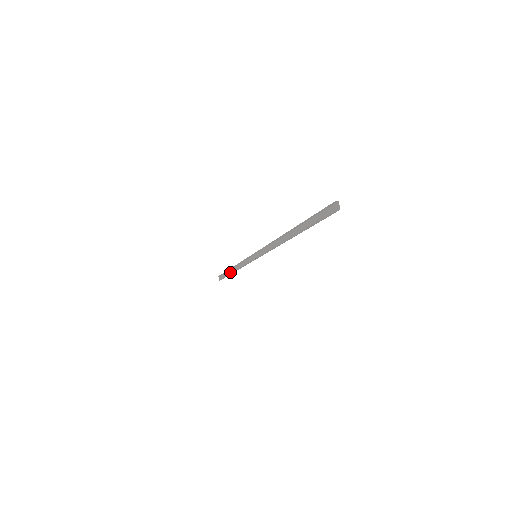
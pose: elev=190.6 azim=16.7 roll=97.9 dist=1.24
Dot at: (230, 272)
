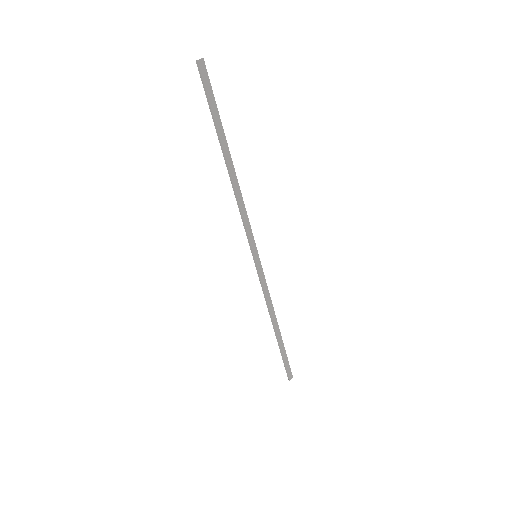
Dot at: (279, 339)
